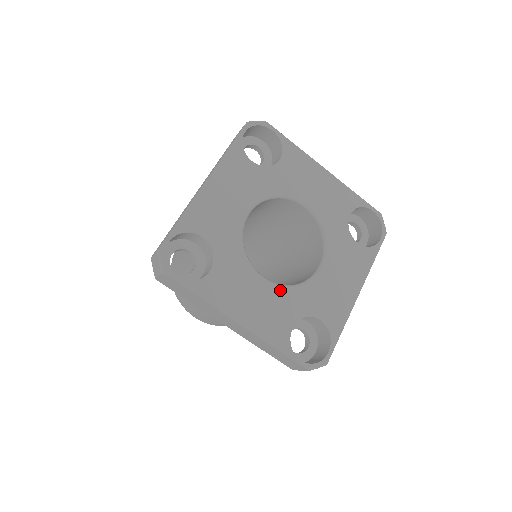
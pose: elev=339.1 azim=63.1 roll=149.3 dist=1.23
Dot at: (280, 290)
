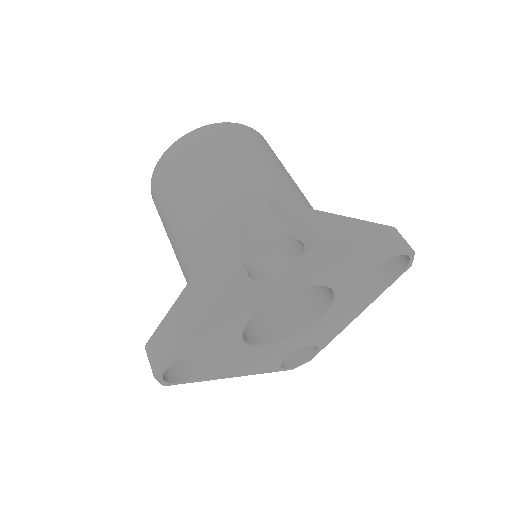
Dot at: (277, 348)
